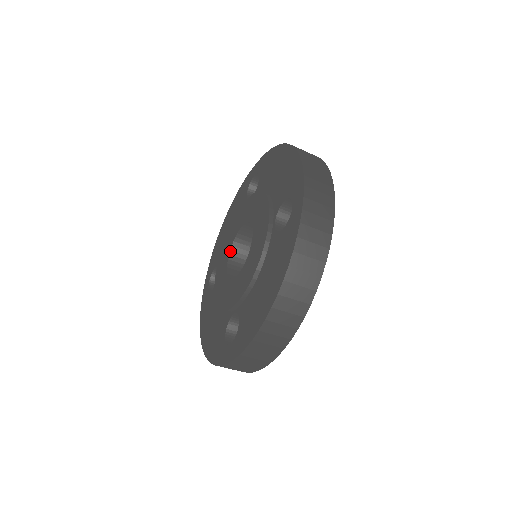
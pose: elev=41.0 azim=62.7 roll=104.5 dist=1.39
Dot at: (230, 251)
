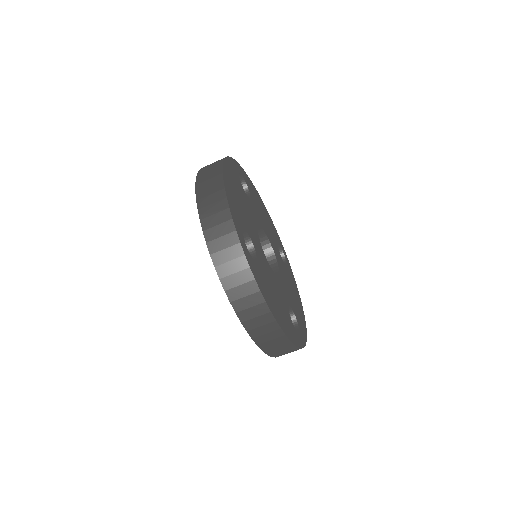
Dot at: occluded
